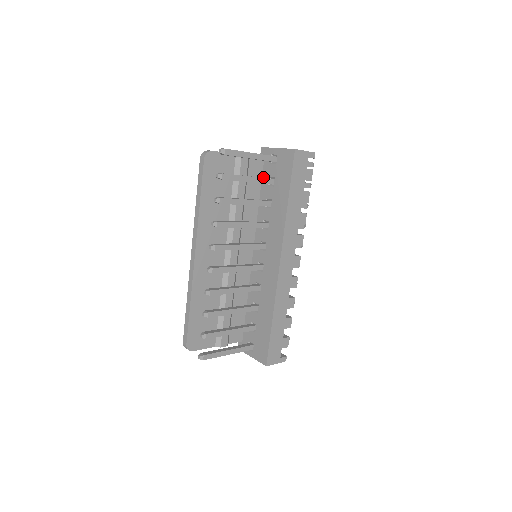
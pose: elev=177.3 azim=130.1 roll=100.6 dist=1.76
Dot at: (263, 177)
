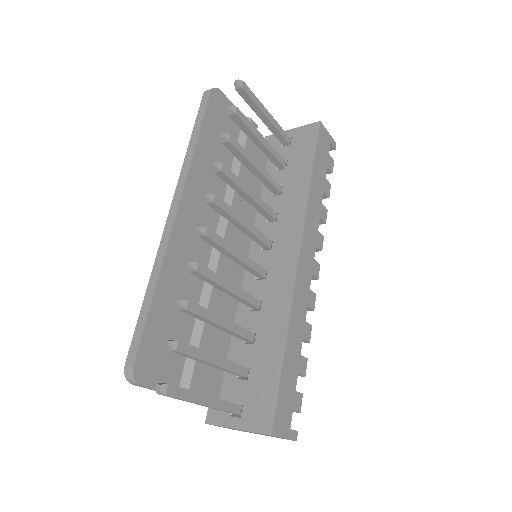
Dot at: (268, 165)
